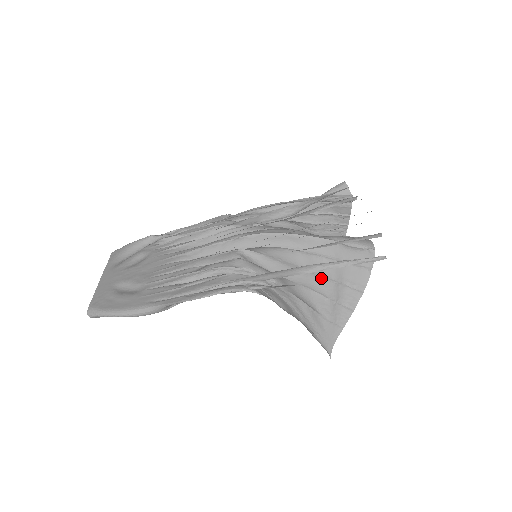
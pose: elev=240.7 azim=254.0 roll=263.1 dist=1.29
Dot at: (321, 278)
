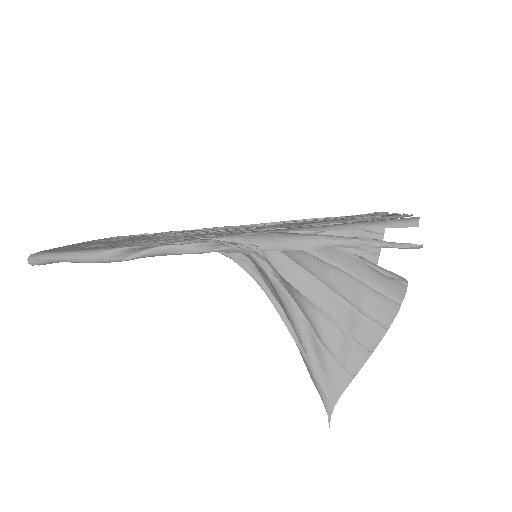
Dot at: (333, 294)
